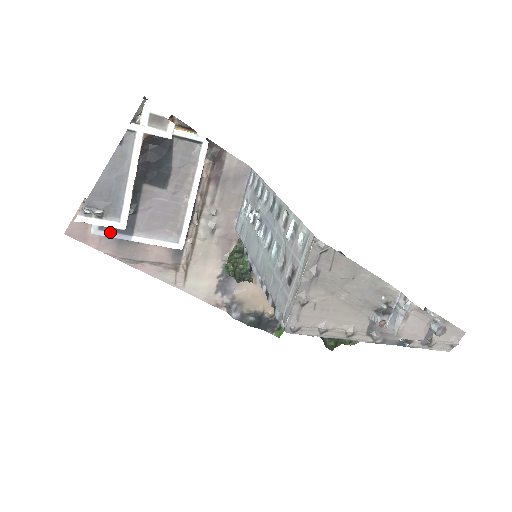
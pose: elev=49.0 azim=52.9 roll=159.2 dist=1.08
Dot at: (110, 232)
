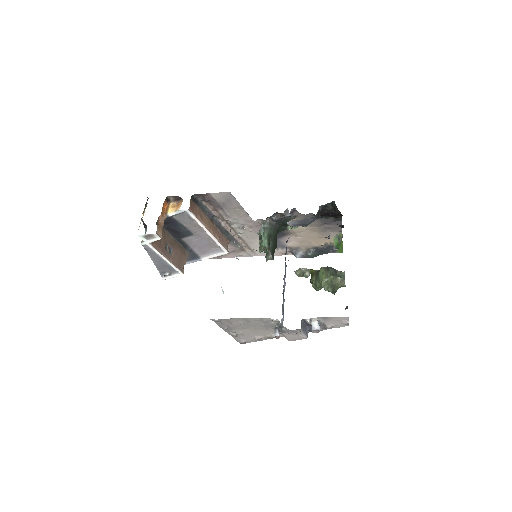
Dot at: (190, 261)
